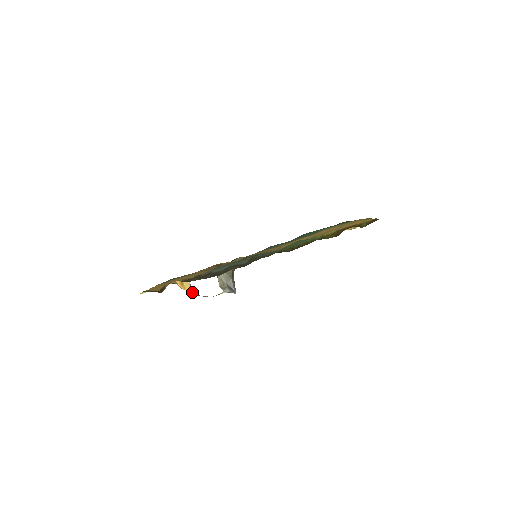
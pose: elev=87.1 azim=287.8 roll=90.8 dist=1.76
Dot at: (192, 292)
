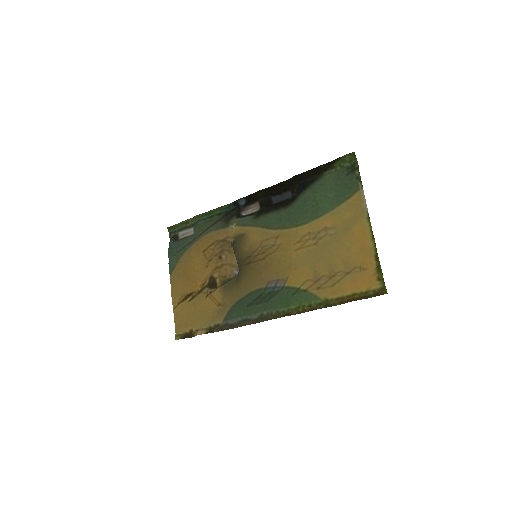
Dot at: occluded
